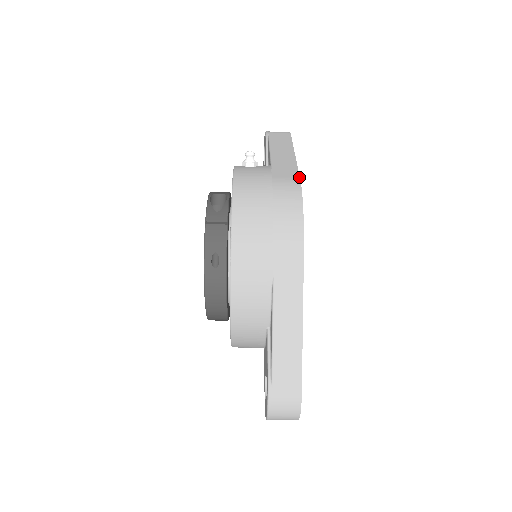
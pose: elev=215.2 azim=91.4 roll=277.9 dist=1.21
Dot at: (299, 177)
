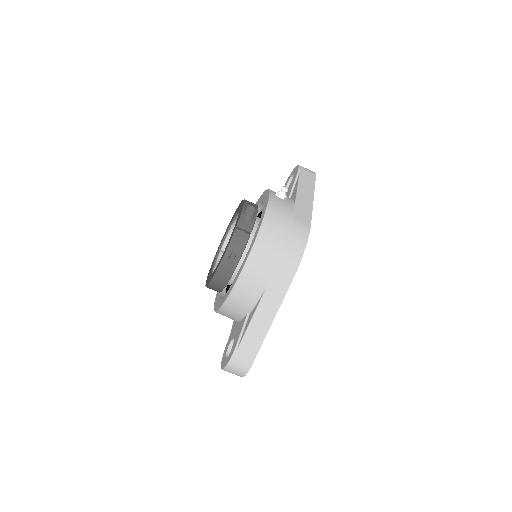
Dot at: occluded
